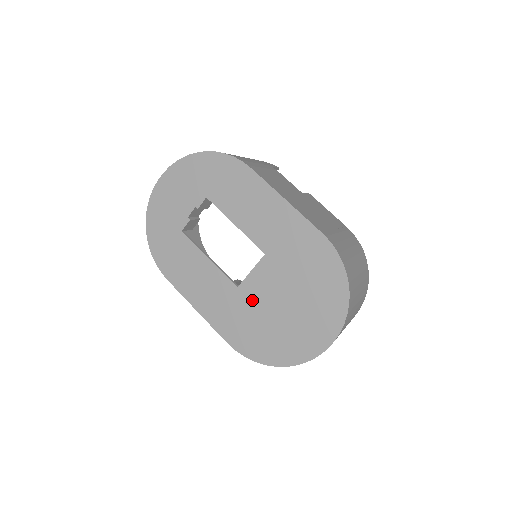
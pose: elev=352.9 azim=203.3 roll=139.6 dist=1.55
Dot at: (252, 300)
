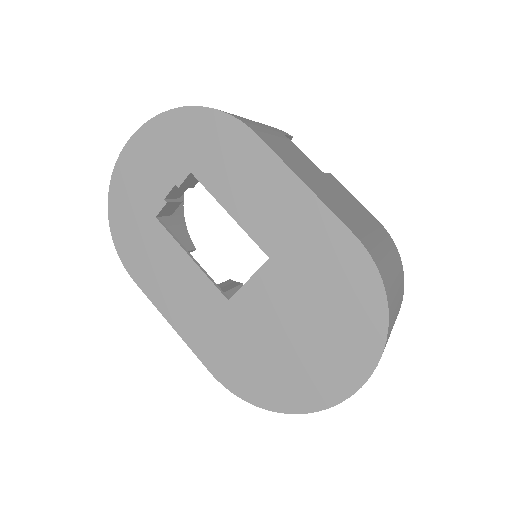
Dot at: (247, 320)
